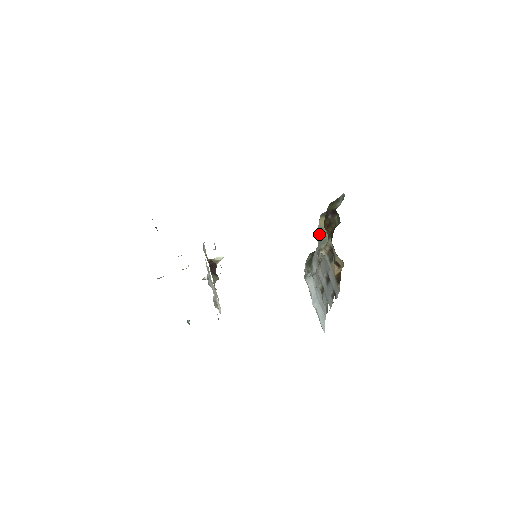
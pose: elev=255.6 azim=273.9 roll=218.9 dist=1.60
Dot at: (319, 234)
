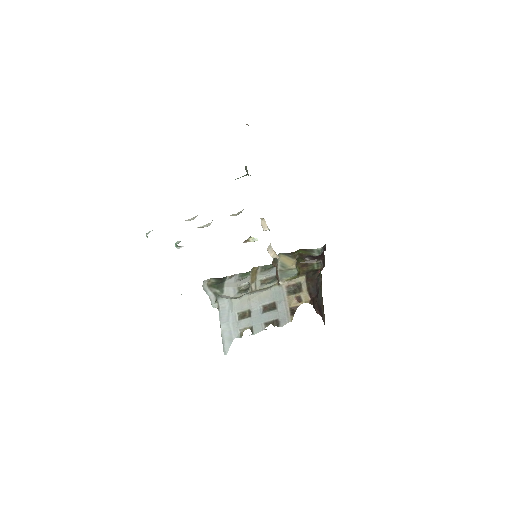
Dot at: (282, 267)
